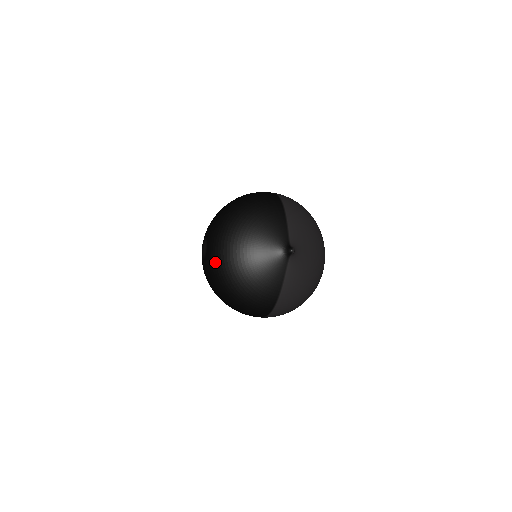
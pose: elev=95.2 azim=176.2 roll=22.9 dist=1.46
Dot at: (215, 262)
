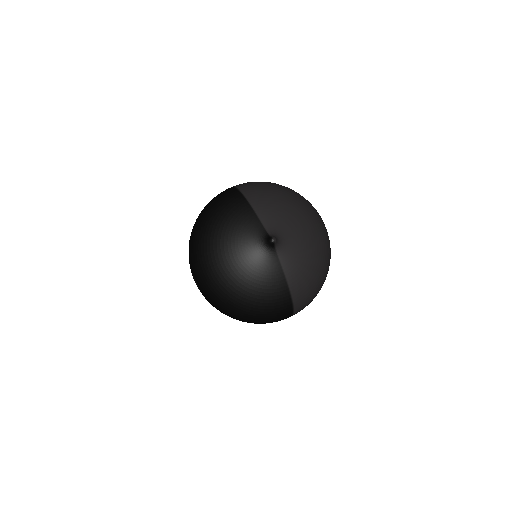
Dot at: (208, 292)
